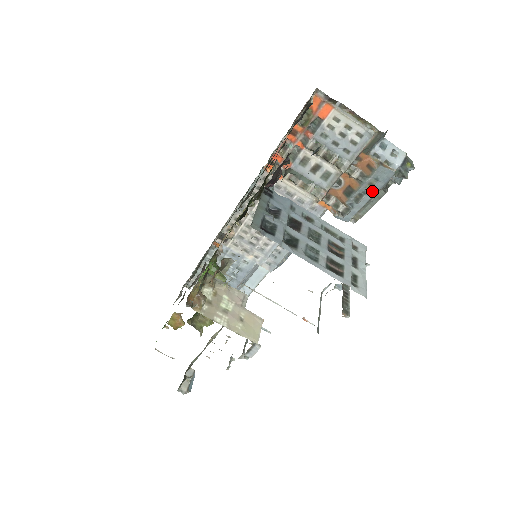
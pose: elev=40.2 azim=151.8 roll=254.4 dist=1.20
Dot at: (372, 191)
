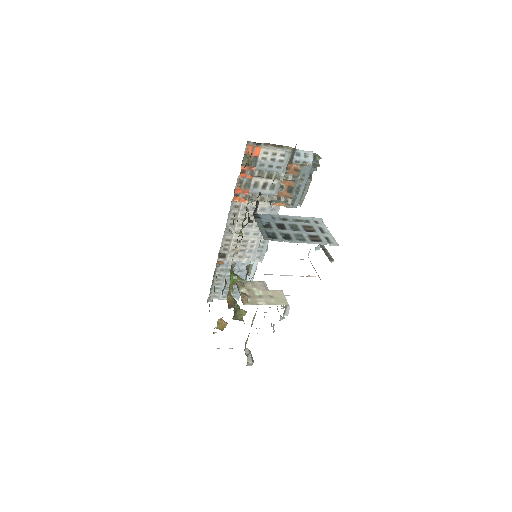
Dot at: (303, 183)
